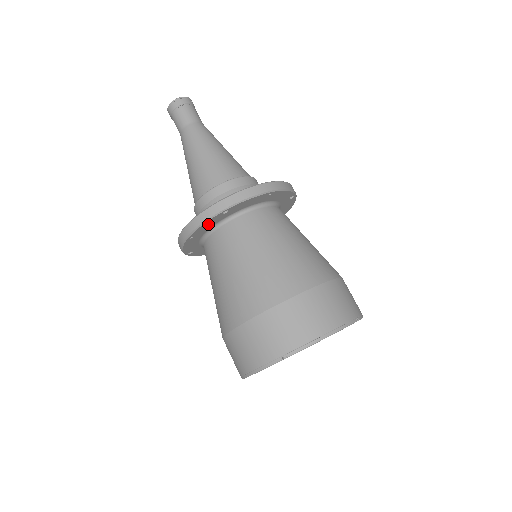
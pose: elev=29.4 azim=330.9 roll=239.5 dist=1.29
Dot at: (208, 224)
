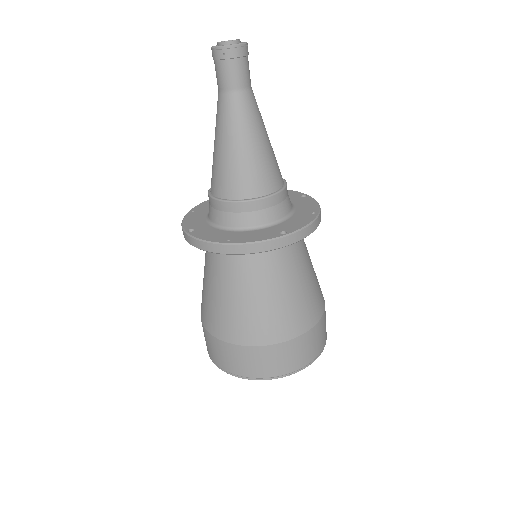
Dot at: occluded
